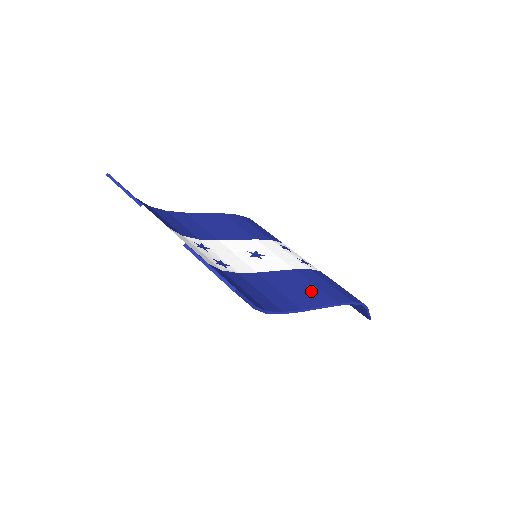
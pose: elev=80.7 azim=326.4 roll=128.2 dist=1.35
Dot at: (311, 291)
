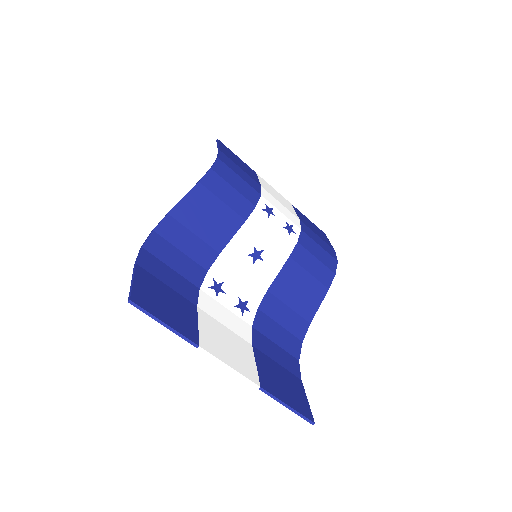
Dot at: (309, 286)
